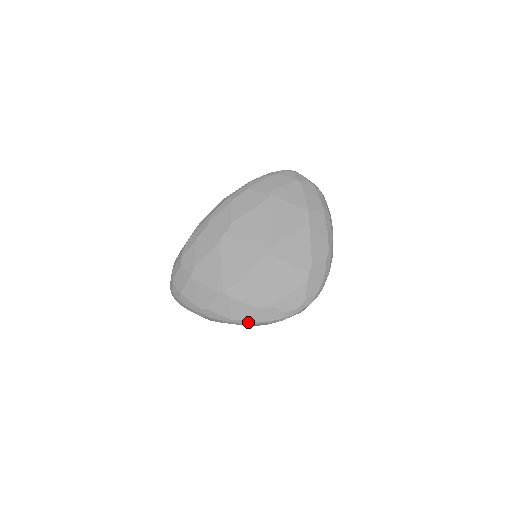
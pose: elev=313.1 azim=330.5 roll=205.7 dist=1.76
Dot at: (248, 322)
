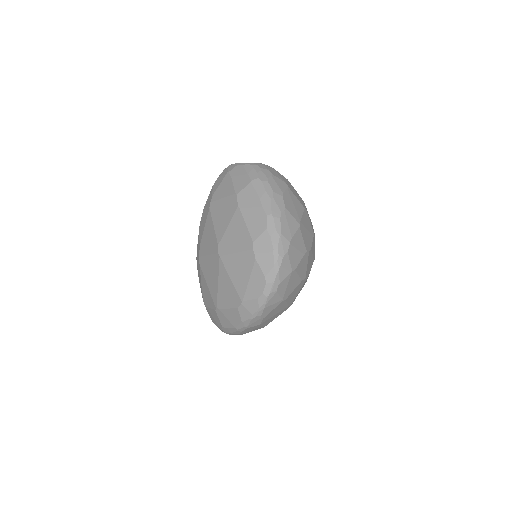
Dot at: (244, 324)
